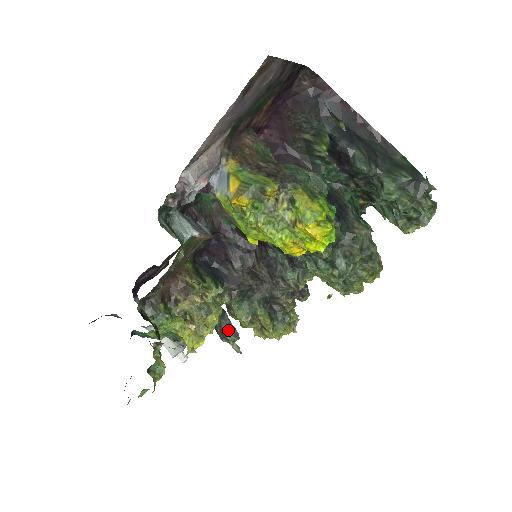
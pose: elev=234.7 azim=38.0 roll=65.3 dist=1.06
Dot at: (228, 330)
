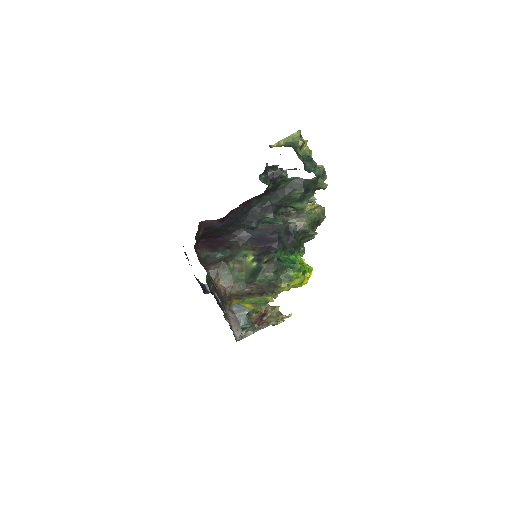
Dot at: occluded
